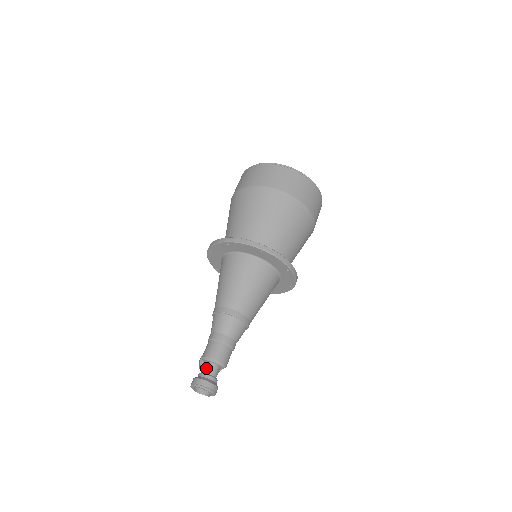
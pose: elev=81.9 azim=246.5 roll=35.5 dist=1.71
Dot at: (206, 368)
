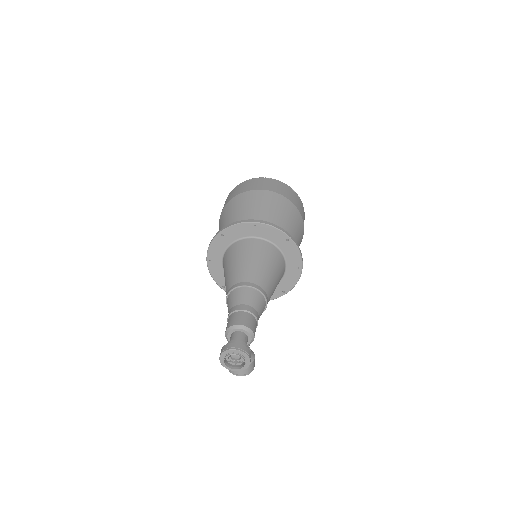
Dot at: (232, 338)
